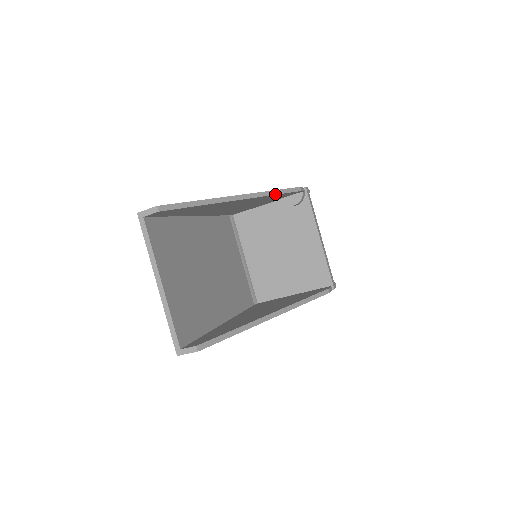
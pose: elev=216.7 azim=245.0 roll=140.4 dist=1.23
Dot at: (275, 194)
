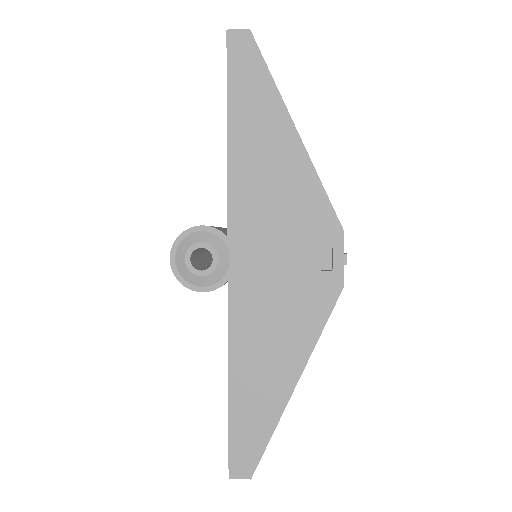
Dot at: (321, 332)
